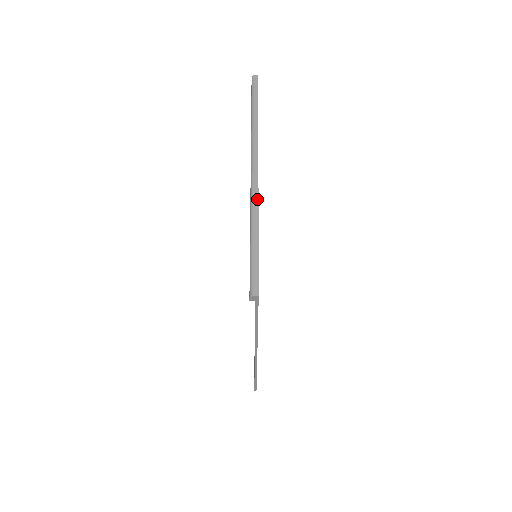
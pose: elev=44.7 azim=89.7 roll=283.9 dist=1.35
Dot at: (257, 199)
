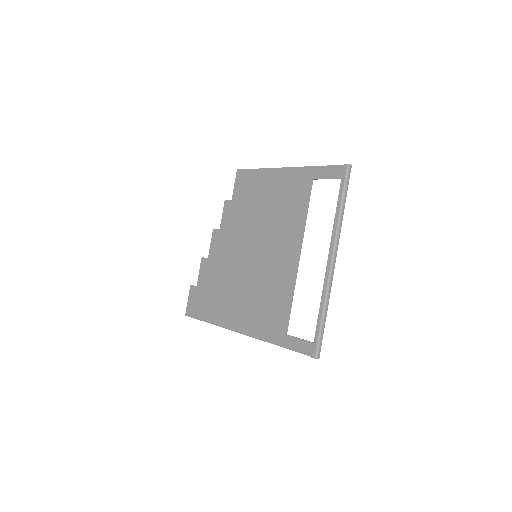
Dot at: occluded
